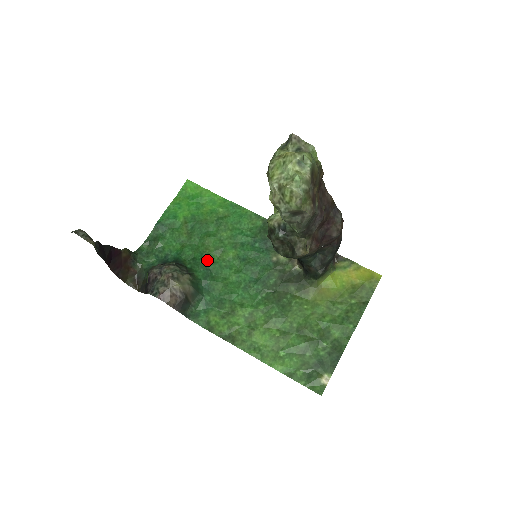
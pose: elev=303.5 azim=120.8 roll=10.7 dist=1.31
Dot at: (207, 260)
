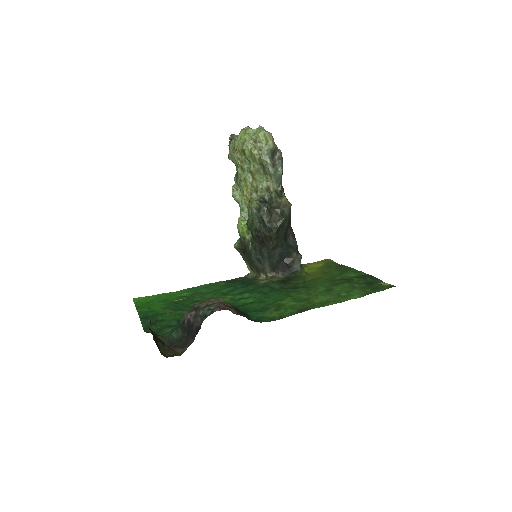
Dot at: occluded
